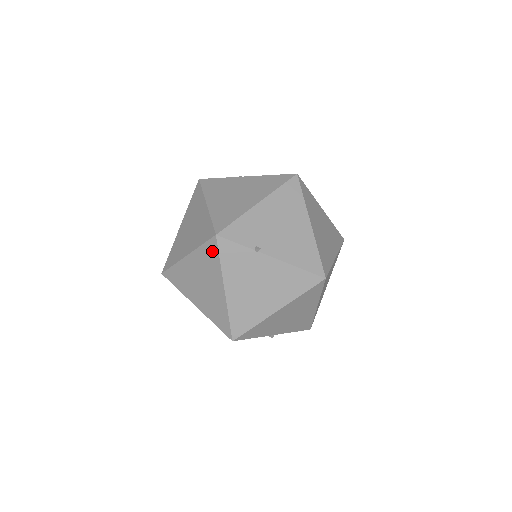
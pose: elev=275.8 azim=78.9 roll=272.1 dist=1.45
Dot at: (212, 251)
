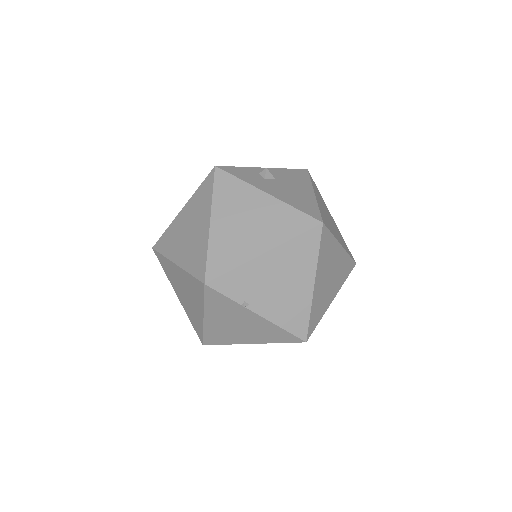
Dot at: (199, 288)
